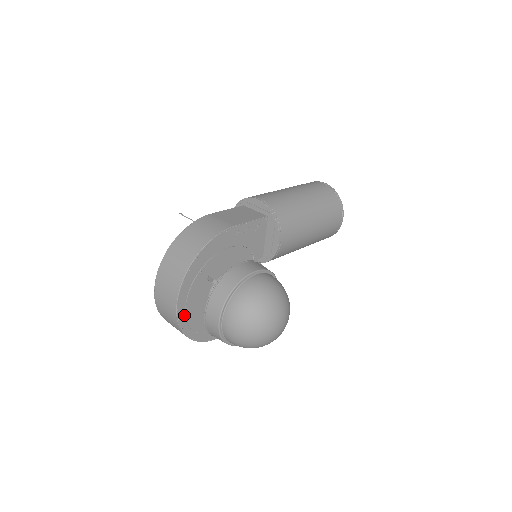
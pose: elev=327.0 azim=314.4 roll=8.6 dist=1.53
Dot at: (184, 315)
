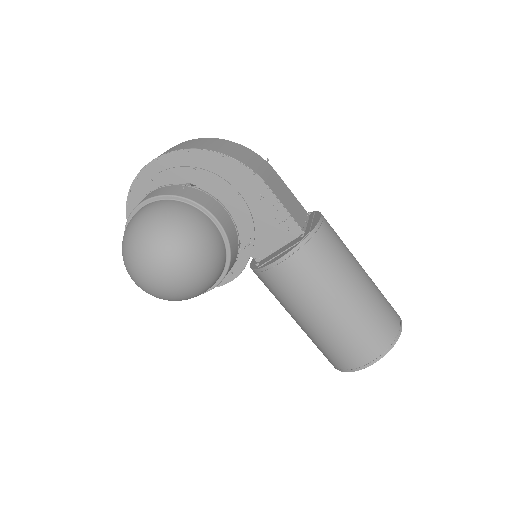
Dot at: (144, 183)
